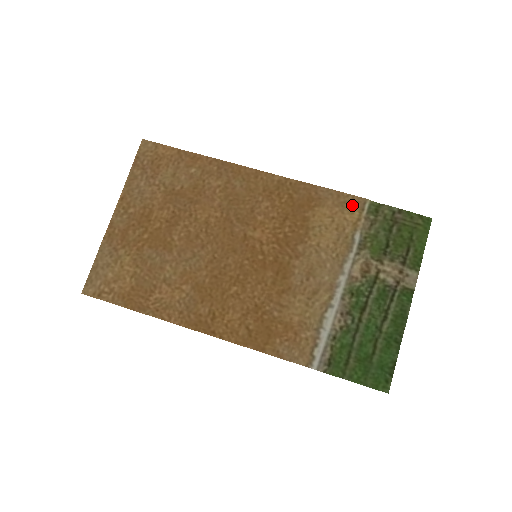
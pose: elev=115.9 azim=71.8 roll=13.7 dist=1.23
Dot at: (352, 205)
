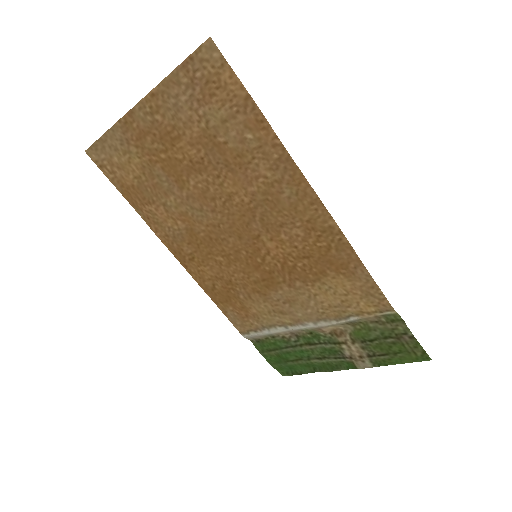
Dot at: (376, 302)
